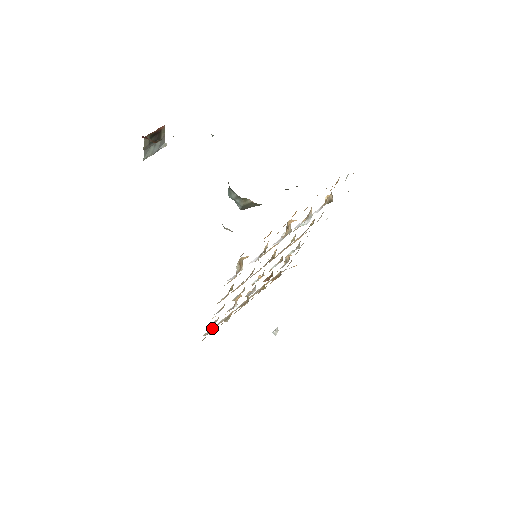
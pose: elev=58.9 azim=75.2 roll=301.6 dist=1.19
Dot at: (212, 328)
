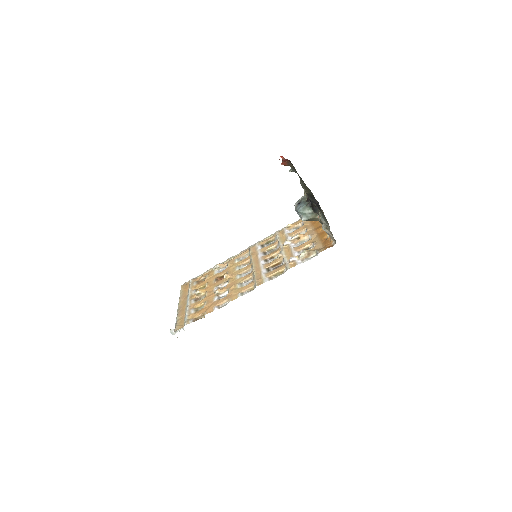
Dot at: (187, 318)
